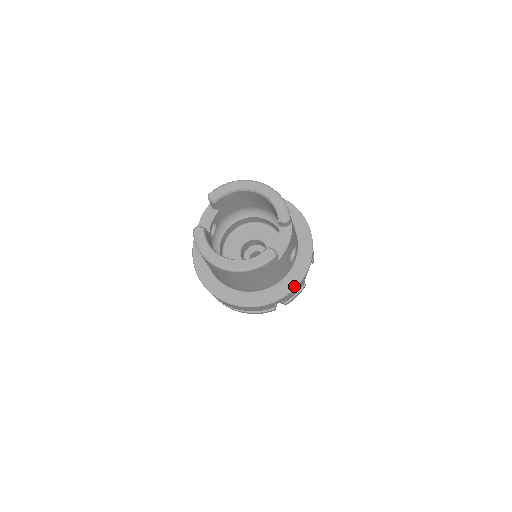
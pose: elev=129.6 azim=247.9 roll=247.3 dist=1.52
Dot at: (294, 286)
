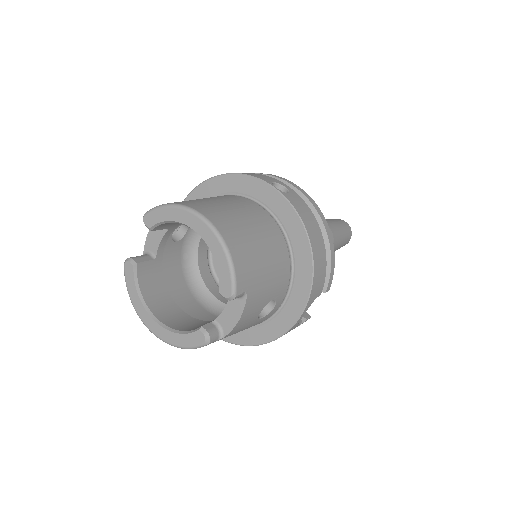
Dot at: (273, 338)
